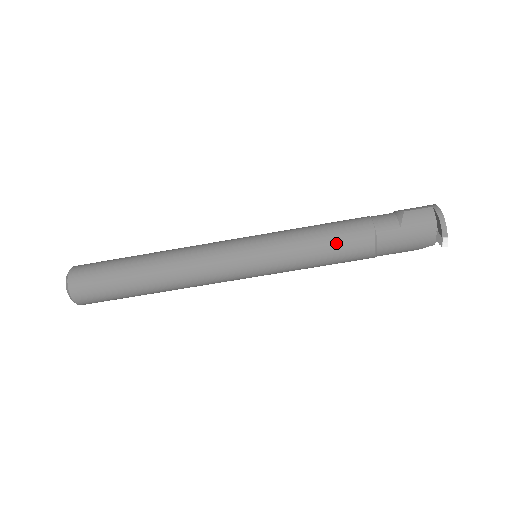
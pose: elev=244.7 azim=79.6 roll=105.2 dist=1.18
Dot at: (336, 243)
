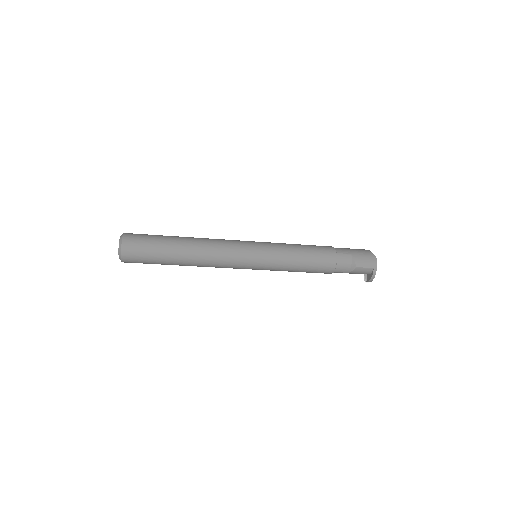
Dot at: (308, 272)
